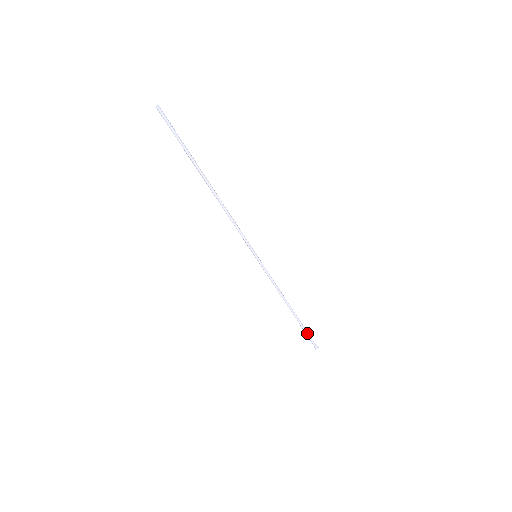
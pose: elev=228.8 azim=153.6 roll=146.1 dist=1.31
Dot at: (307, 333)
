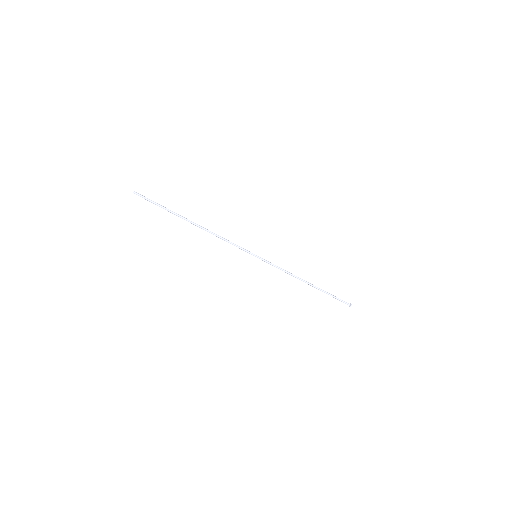
Dot at: (334, 297)
